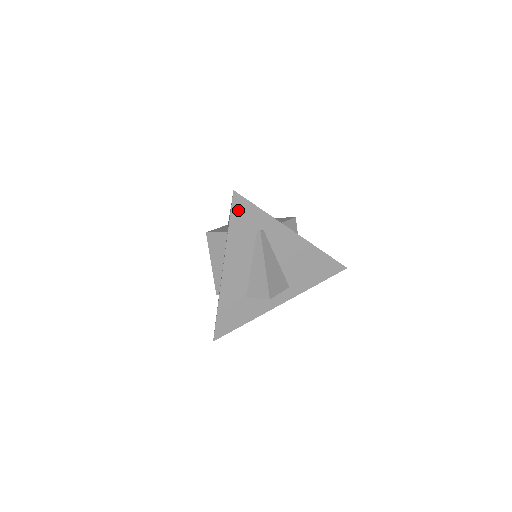
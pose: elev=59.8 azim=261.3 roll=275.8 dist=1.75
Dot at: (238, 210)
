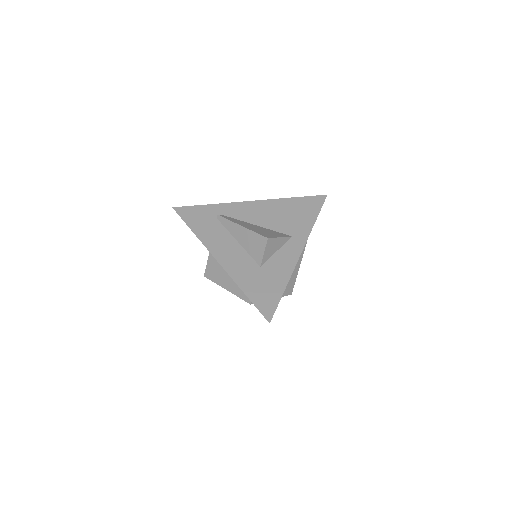
Dot at: (188, 216)
